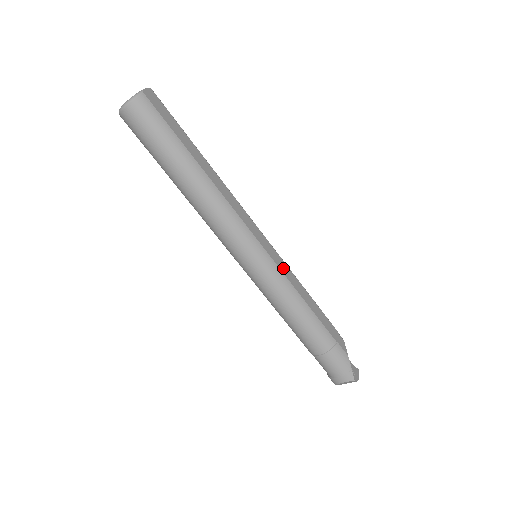
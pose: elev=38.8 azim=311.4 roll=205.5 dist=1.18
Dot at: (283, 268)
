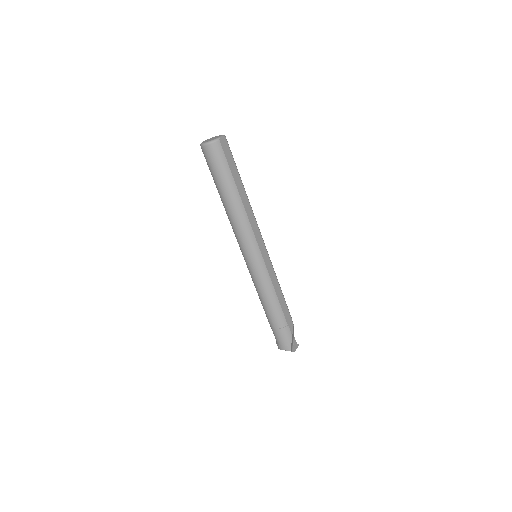
Dot at: (270, 270)
